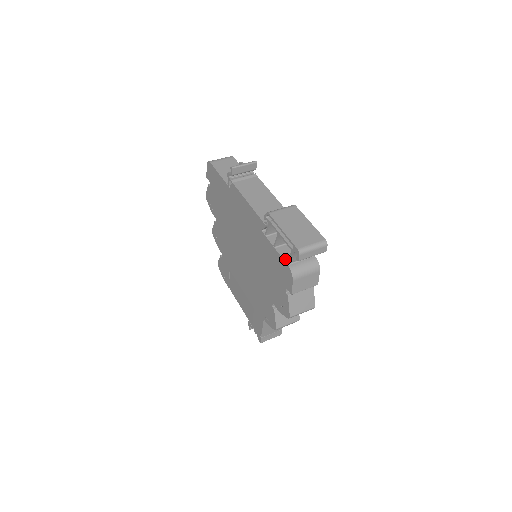
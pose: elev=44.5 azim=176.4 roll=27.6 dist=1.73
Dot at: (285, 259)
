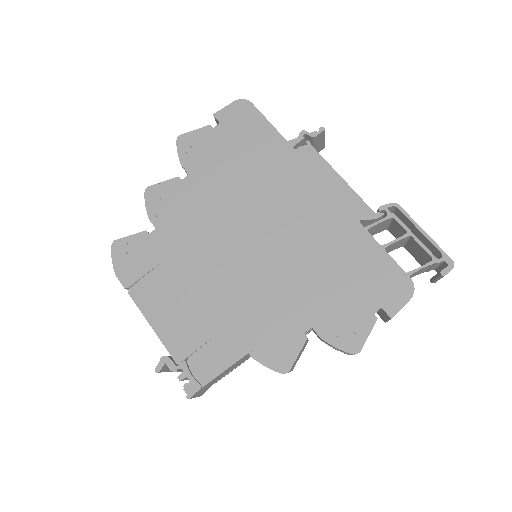
Dot at: occluded
